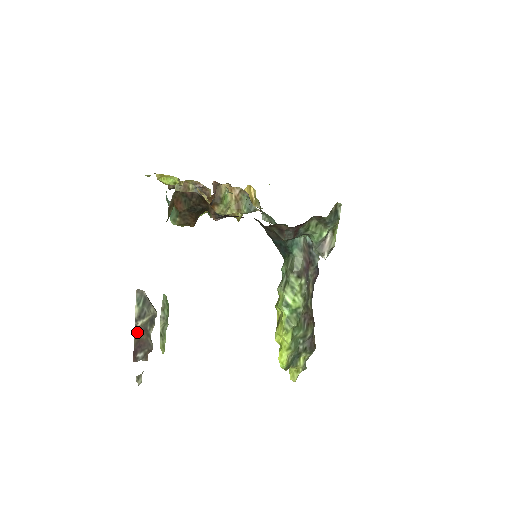
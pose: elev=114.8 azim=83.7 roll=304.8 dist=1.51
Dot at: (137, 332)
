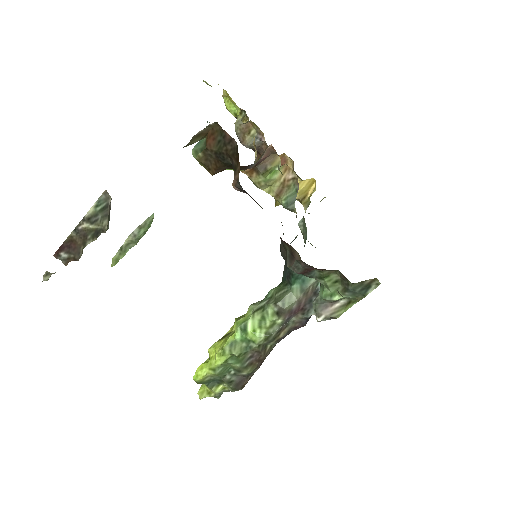
Dot at: (76, 231)
